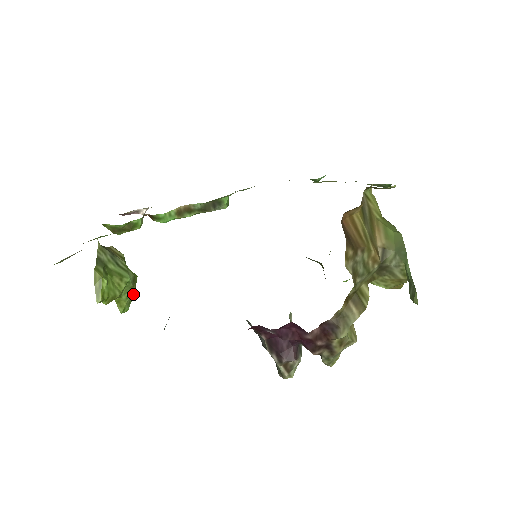
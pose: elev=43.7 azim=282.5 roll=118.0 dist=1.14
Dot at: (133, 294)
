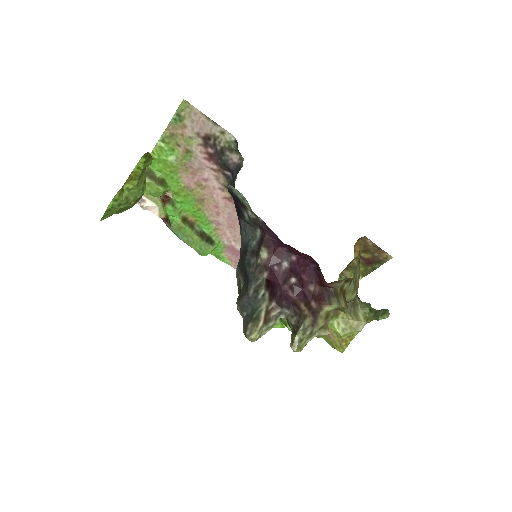
Dot at: (127, 205)
